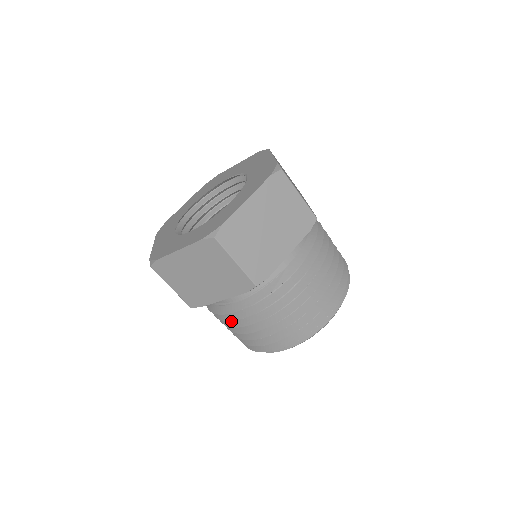
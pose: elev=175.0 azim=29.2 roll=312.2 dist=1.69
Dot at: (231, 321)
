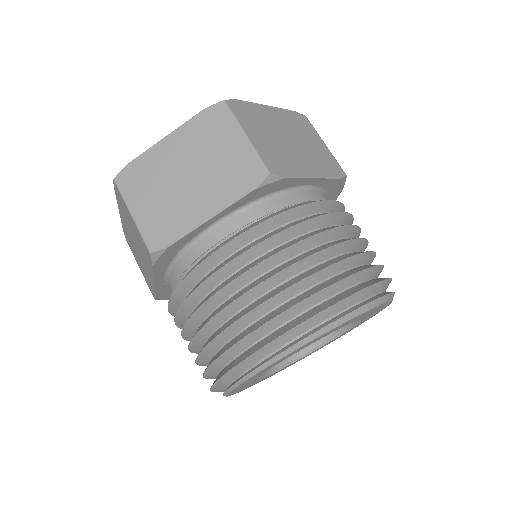
Dot at: (209, 294)
